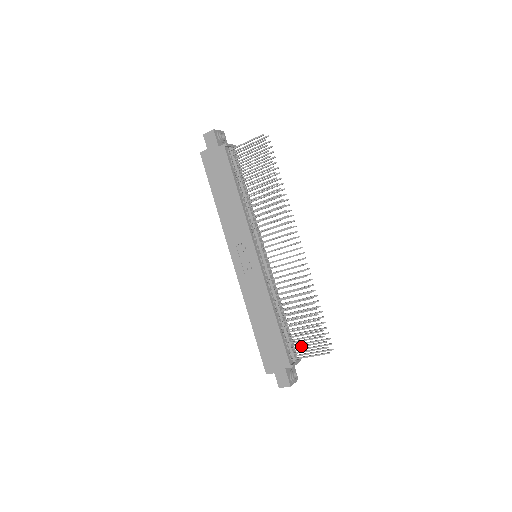
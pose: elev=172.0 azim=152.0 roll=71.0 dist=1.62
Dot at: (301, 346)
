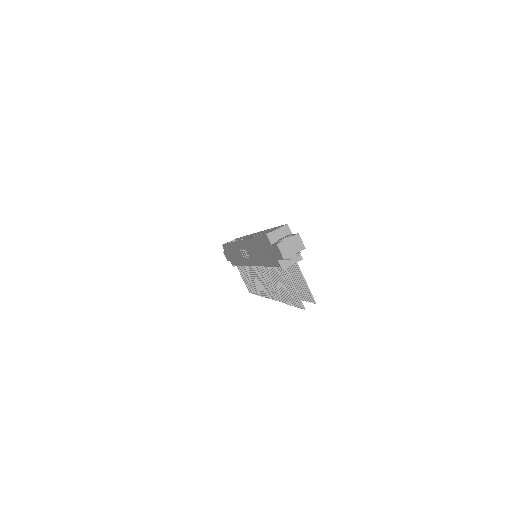
Dot at: (242, 275)
